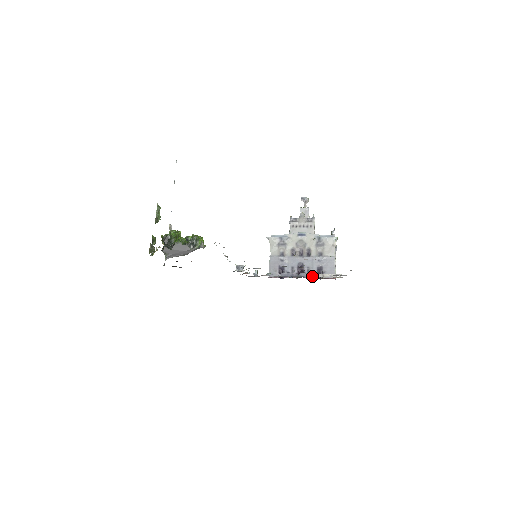
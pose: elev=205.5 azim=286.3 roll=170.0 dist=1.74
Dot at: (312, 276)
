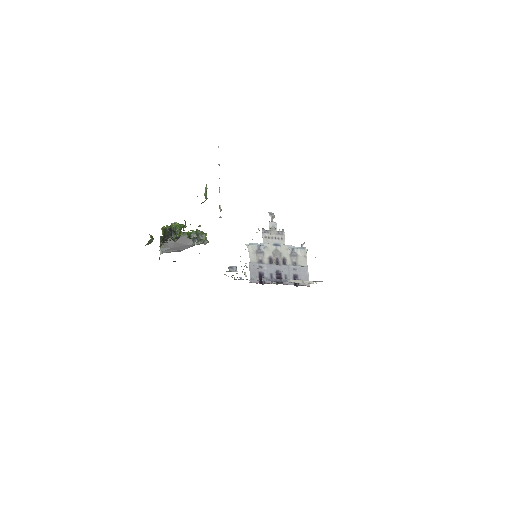
Dot at: (293, 282)
